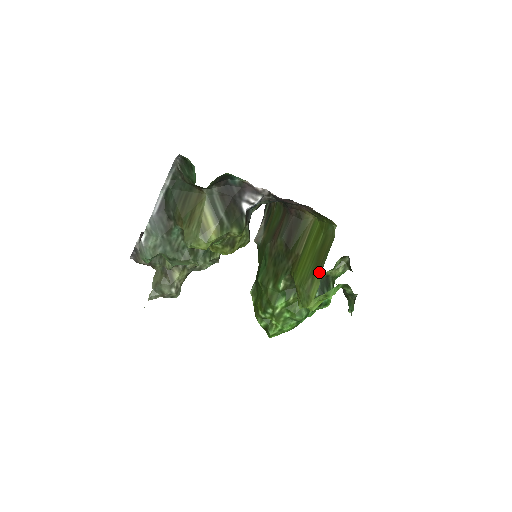
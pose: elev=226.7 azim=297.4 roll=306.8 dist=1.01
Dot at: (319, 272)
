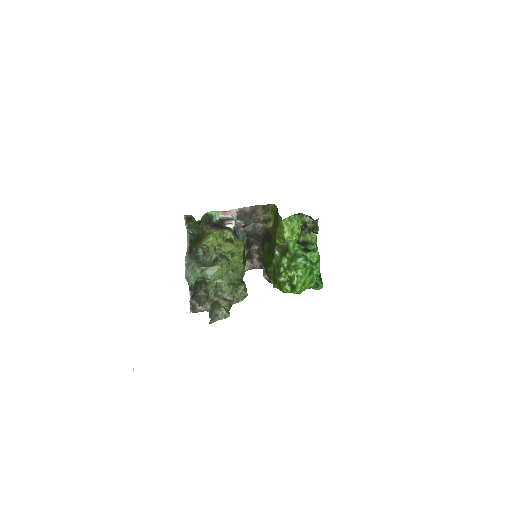
Dot at: (278, 216)
